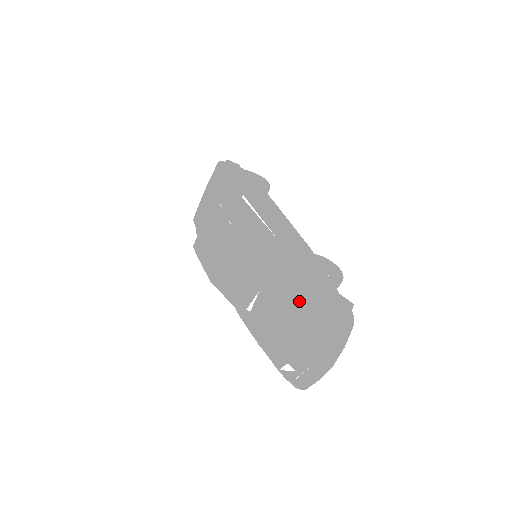
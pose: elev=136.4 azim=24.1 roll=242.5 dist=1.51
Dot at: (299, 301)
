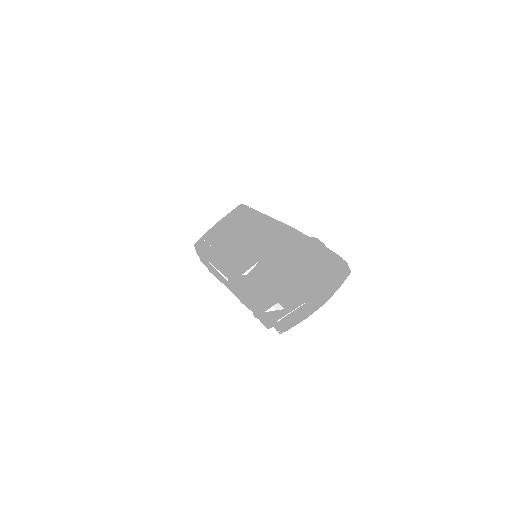
Dot at: (304, 257)
